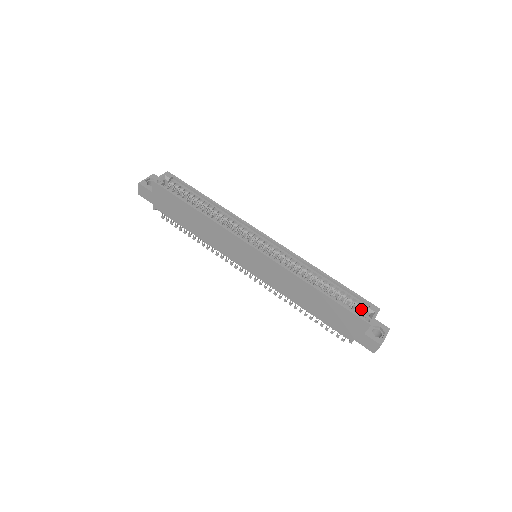
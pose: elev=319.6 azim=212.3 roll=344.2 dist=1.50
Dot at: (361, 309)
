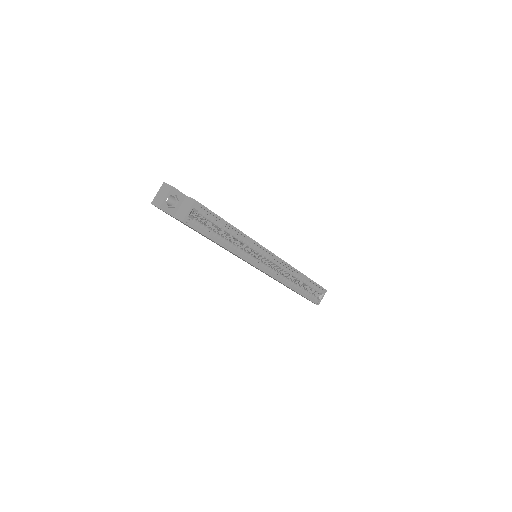
Dot at: occluded
